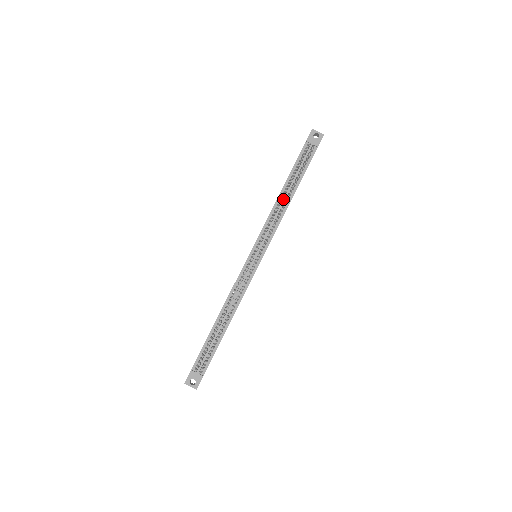
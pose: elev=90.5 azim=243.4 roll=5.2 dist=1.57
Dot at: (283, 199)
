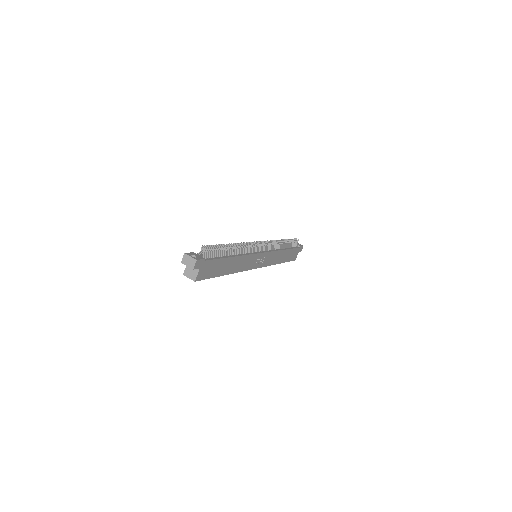
Dot at: occluded
